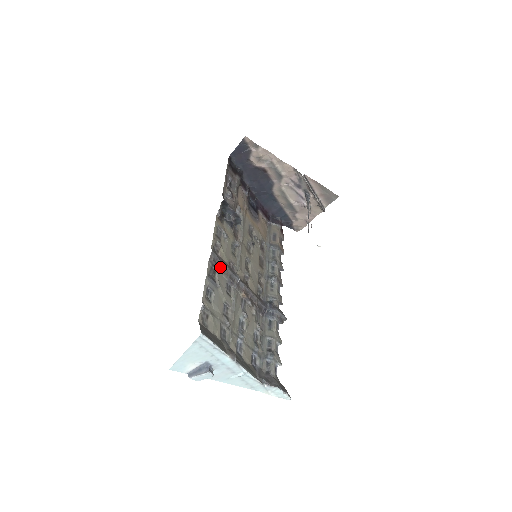
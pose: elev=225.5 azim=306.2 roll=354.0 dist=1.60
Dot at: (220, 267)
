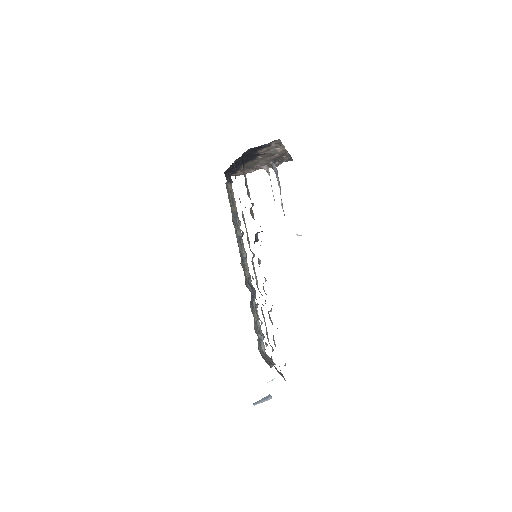
Dot at: occluded
